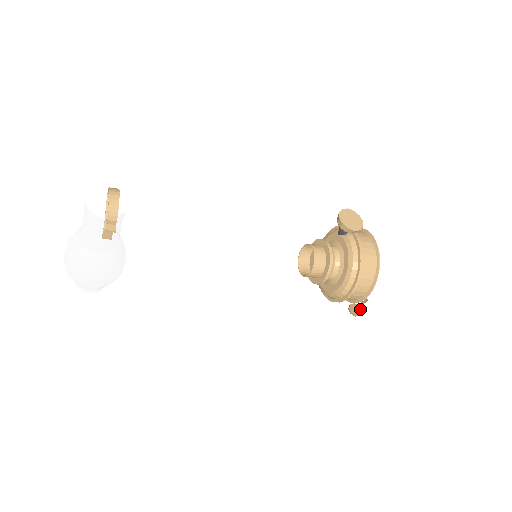
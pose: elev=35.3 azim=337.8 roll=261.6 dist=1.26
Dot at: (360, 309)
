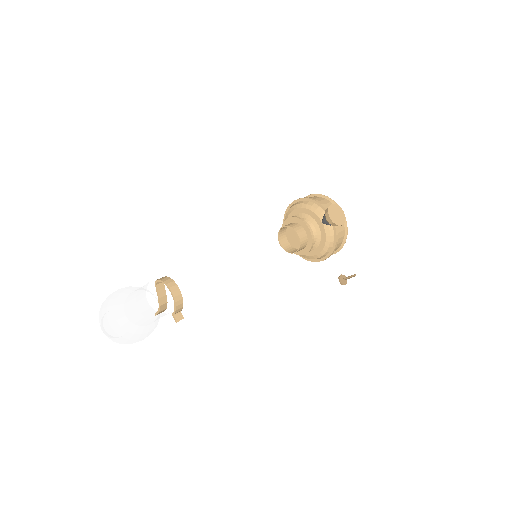
Dot at: occluded
